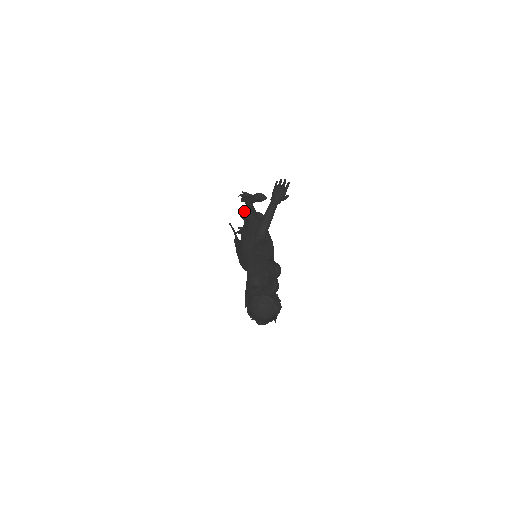
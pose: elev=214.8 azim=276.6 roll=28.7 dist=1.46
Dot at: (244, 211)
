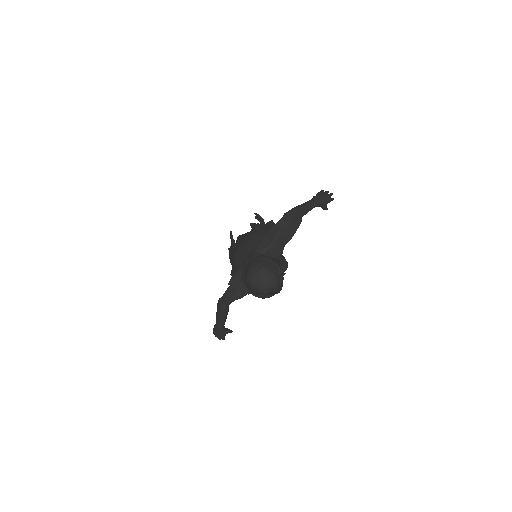
Dot at: (256, 224)
